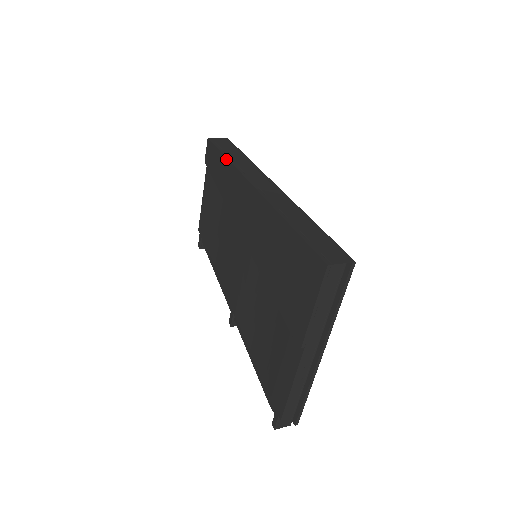
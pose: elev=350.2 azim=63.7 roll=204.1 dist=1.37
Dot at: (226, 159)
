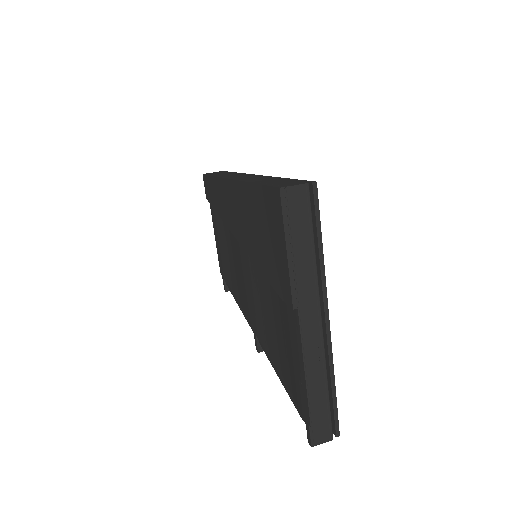
Dot at: (213, 177)
